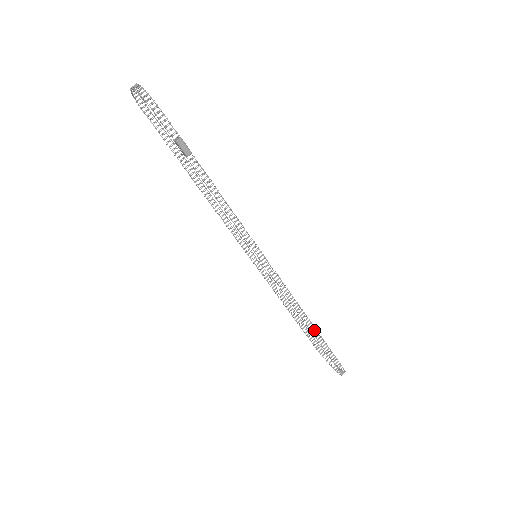
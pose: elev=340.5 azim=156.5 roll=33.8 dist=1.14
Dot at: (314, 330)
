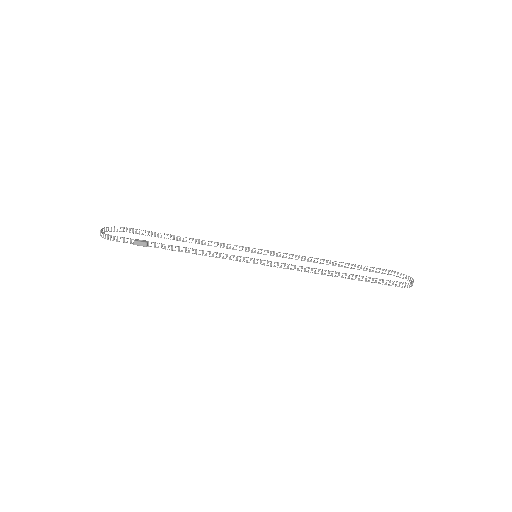
Dot at: occluded
